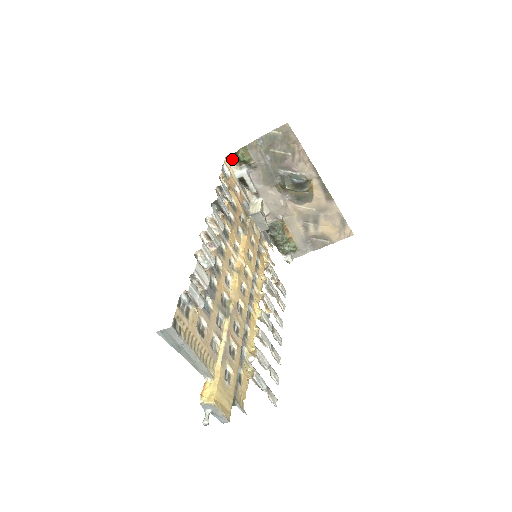
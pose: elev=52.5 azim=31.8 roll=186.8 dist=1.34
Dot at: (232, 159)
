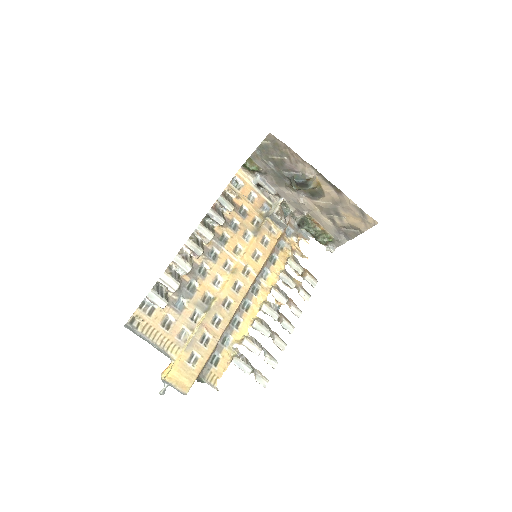
Dot at: (246, 169)
